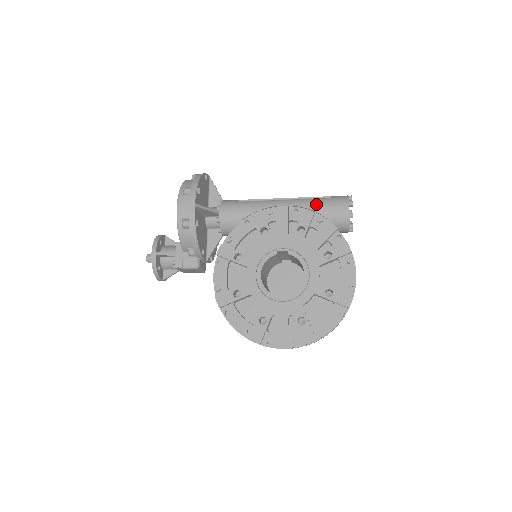
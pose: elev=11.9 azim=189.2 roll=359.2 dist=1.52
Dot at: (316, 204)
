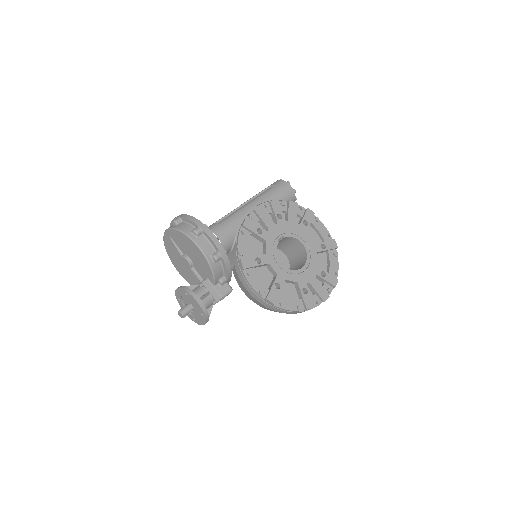
Dot at: (272, 195)
